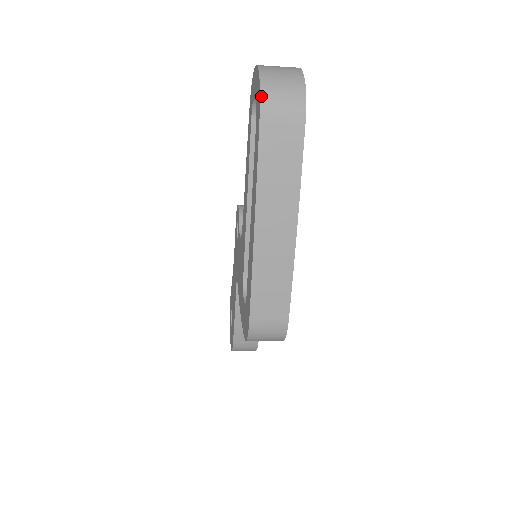
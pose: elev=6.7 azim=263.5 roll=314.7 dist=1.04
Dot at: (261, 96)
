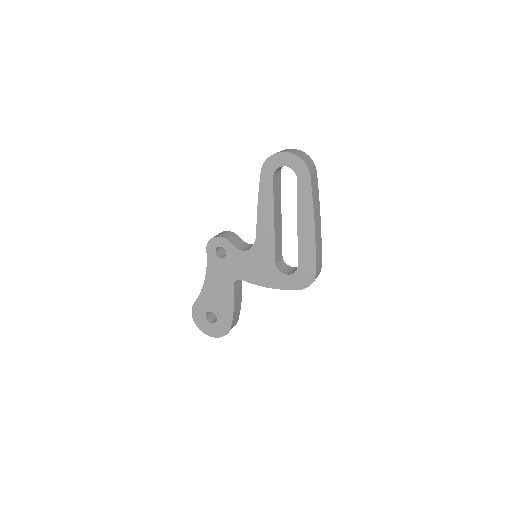
Dot at: (307, 166)
